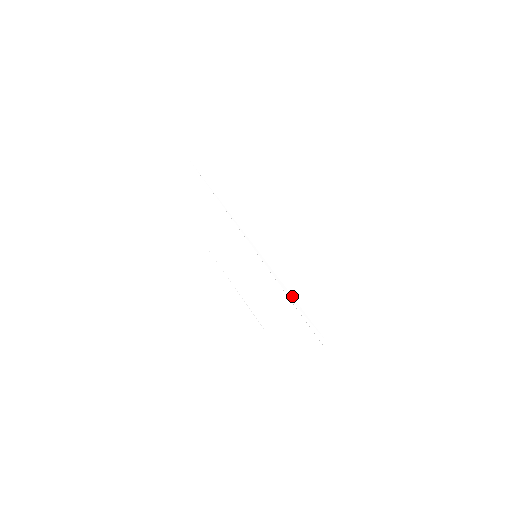
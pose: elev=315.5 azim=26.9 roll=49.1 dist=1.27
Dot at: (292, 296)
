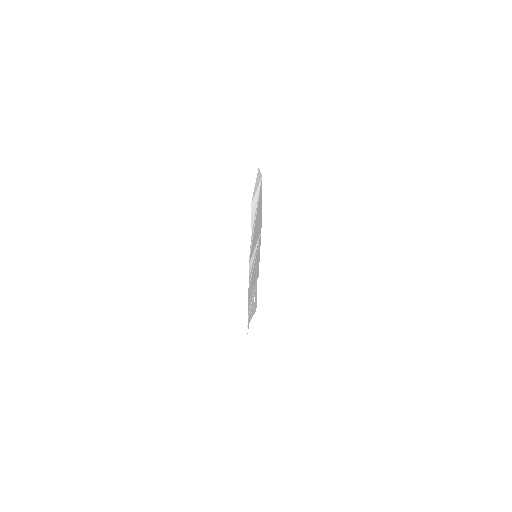
Dot at: occluded
